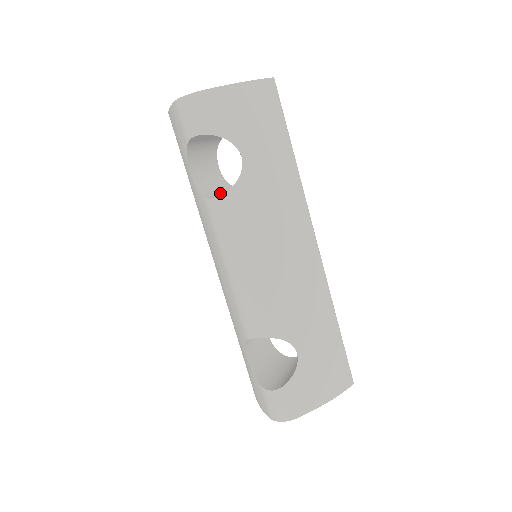
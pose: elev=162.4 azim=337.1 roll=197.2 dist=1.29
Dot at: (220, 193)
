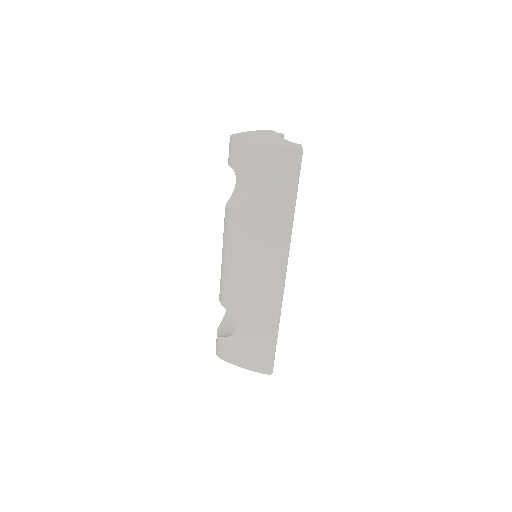
Dot at: occluded
